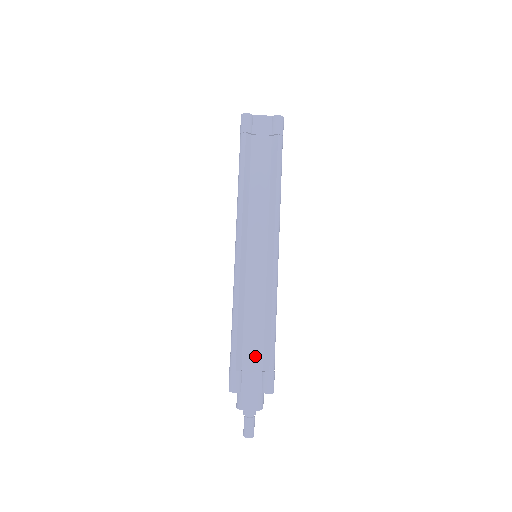
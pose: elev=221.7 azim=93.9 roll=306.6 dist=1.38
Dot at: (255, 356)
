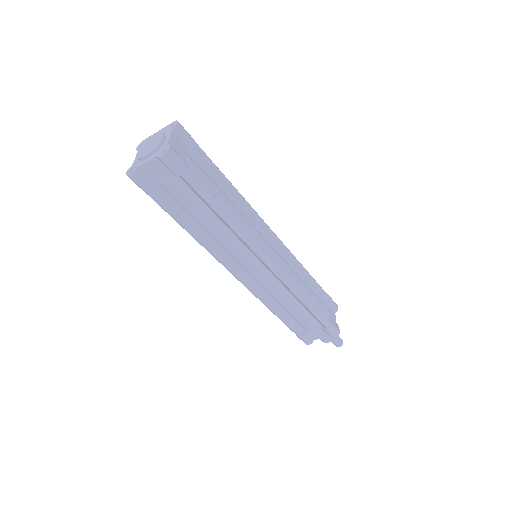
Dot at: (308, 323)
